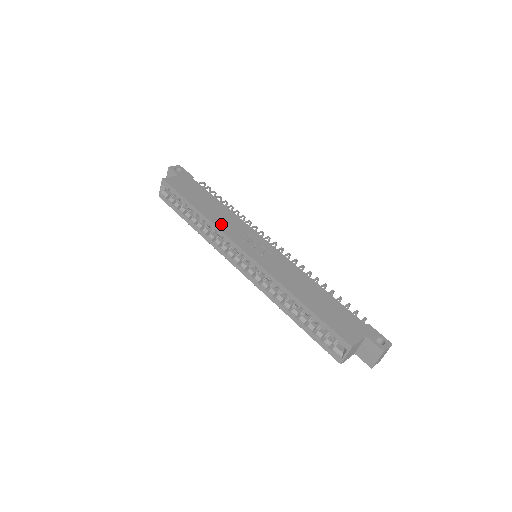
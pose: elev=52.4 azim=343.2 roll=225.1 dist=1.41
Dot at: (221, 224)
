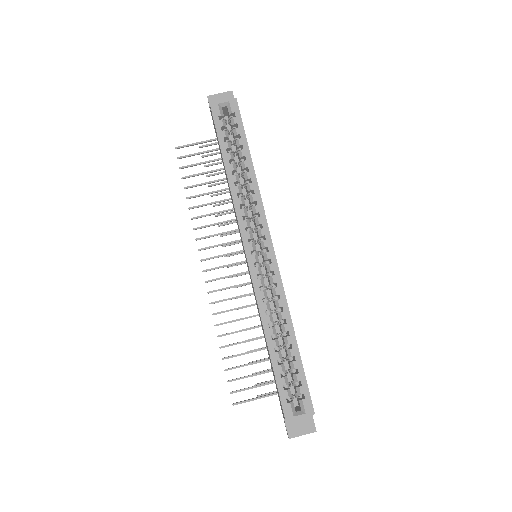
Dot at: occluded
